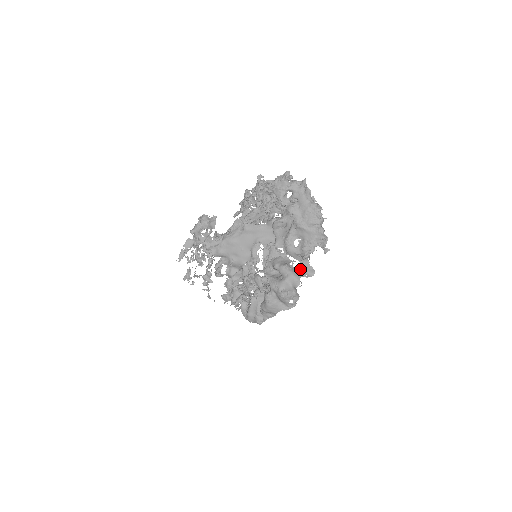
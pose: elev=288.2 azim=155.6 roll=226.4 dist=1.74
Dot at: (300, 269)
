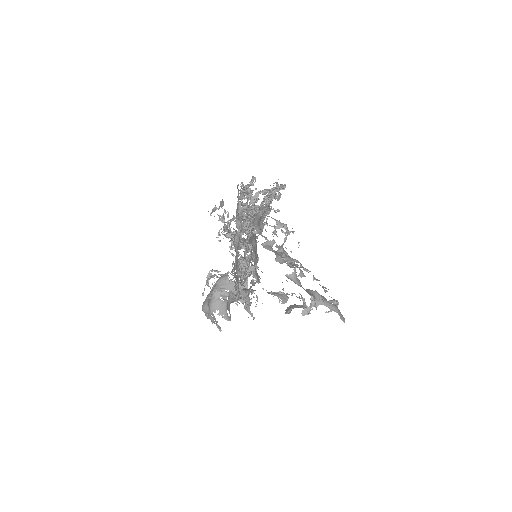
Dot at: (225, 304)
